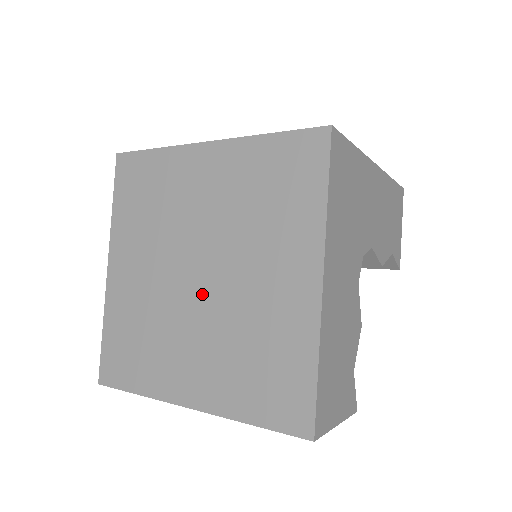
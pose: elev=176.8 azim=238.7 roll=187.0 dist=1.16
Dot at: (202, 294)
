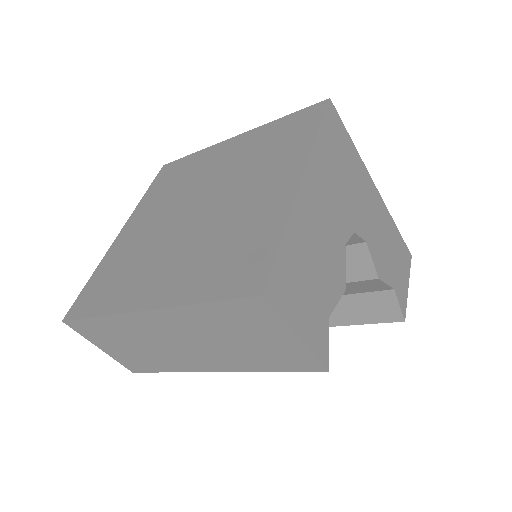
Dot at: (194, 221)
